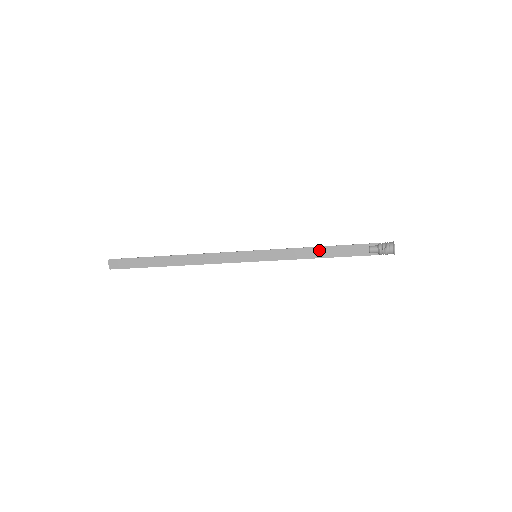
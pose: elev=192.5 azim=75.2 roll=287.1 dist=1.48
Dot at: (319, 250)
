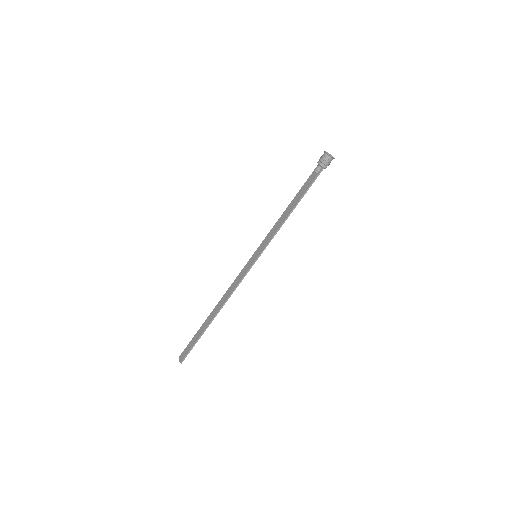
Dot at: (288, 209)
